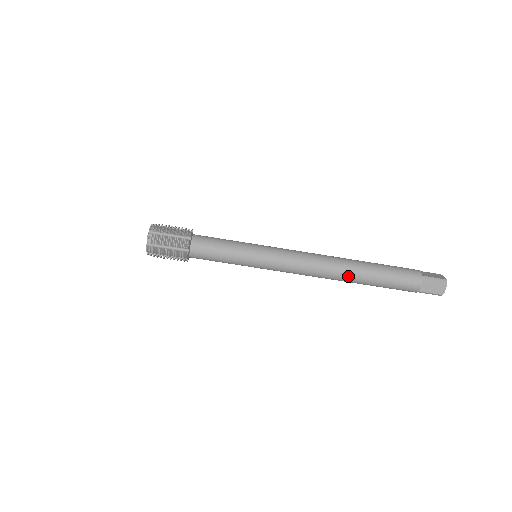
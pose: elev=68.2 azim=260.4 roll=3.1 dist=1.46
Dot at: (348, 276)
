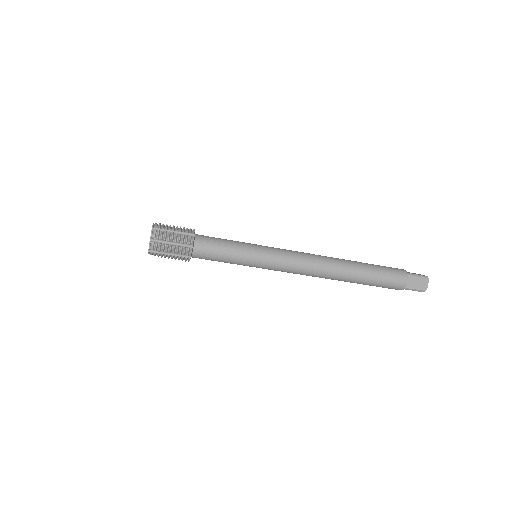
Dot at: (344, 273)
